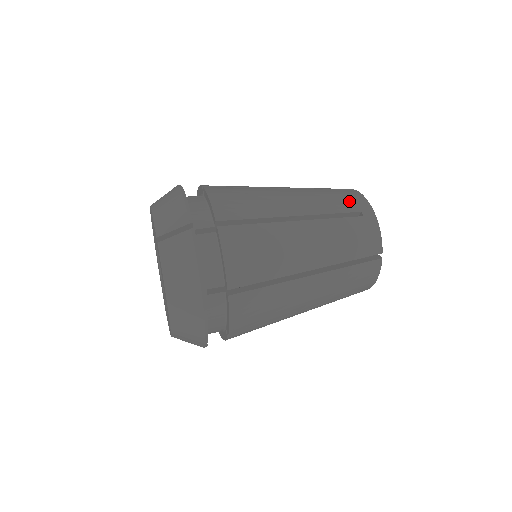
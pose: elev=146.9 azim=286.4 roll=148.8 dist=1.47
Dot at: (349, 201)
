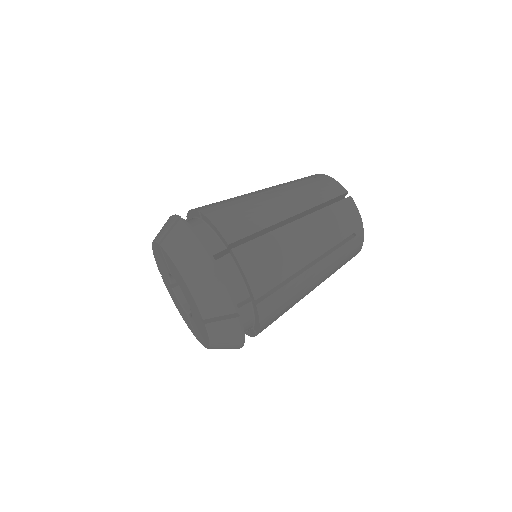
Dot at: (302, 178)
